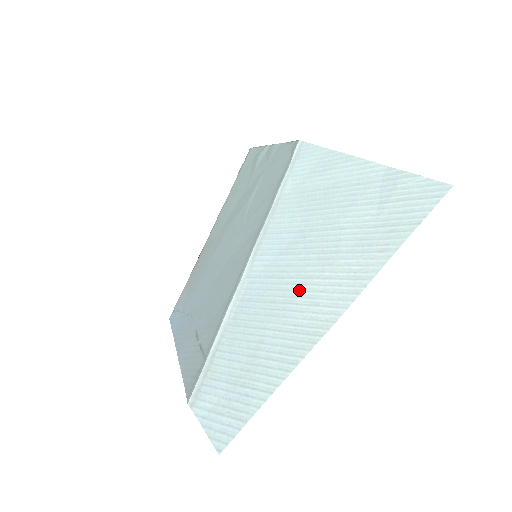
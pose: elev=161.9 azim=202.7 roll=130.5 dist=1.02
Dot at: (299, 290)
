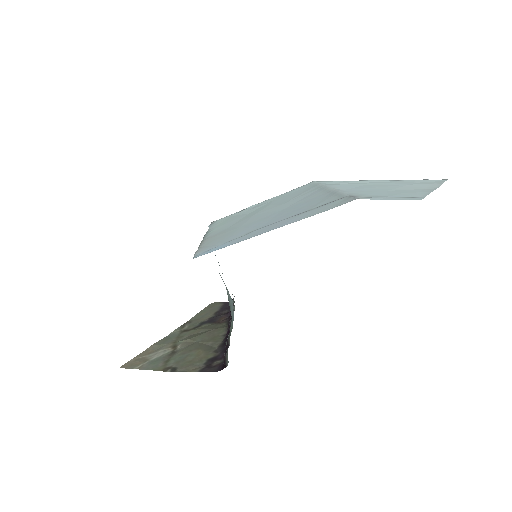
Dot at: (394, 187)
